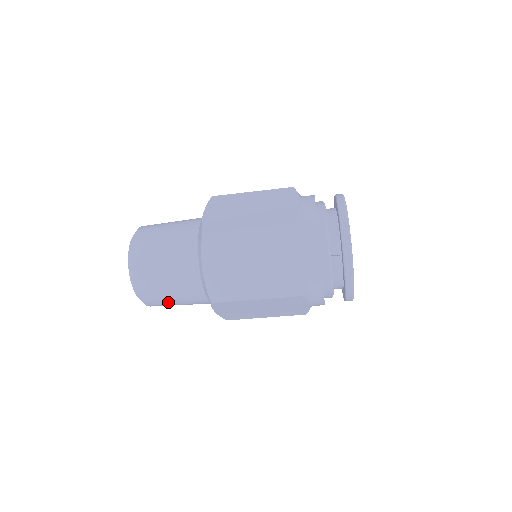
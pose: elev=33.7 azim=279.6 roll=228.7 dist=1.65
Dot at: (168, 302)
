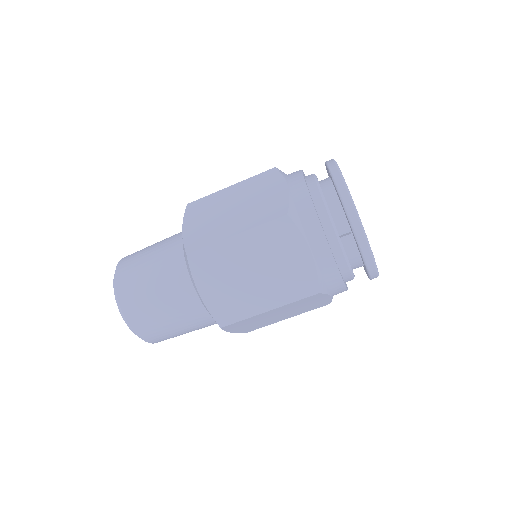
Dot at: (175, 334)
